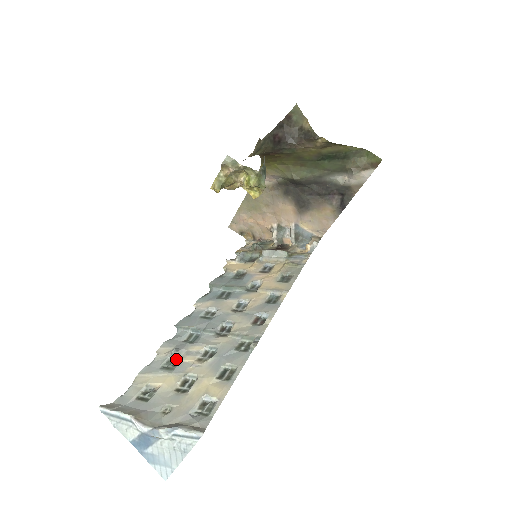
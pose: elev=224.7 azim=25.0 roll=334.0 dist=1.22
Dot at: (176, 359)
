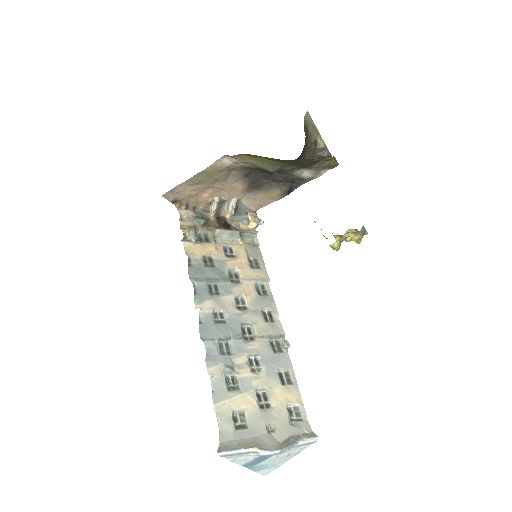
Dot at: (231, 376)
